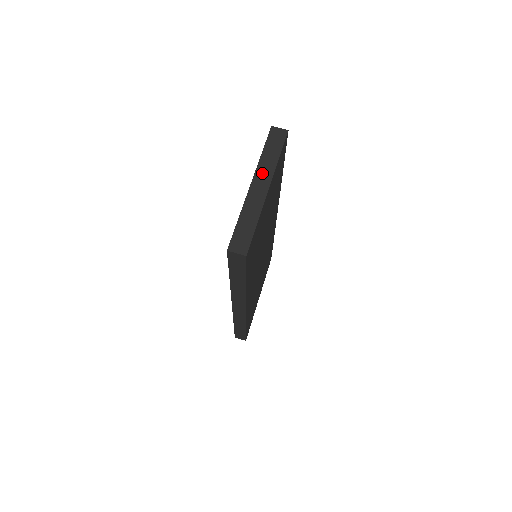
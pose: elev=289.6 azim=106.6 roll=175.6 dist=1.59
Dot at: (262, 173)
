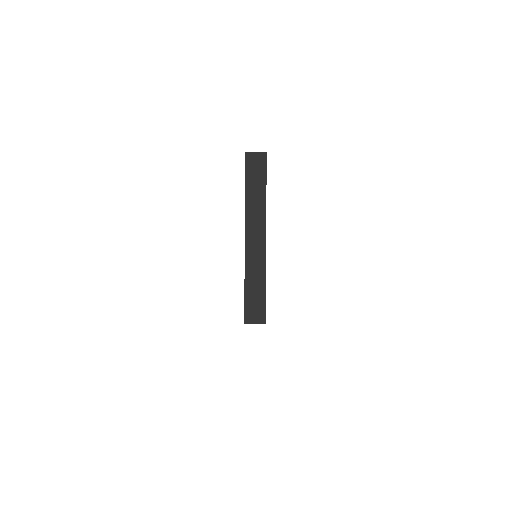
Dot at: (253, 218)
